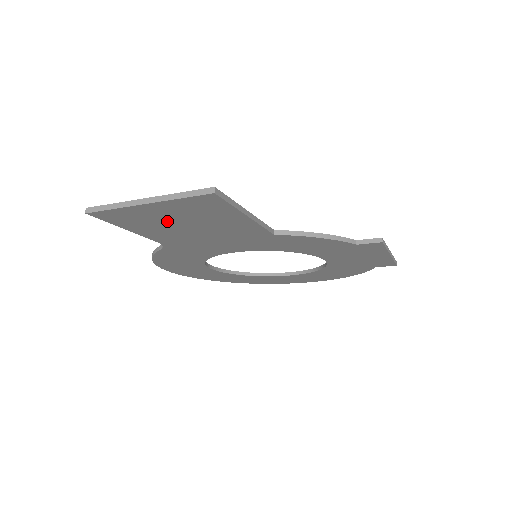
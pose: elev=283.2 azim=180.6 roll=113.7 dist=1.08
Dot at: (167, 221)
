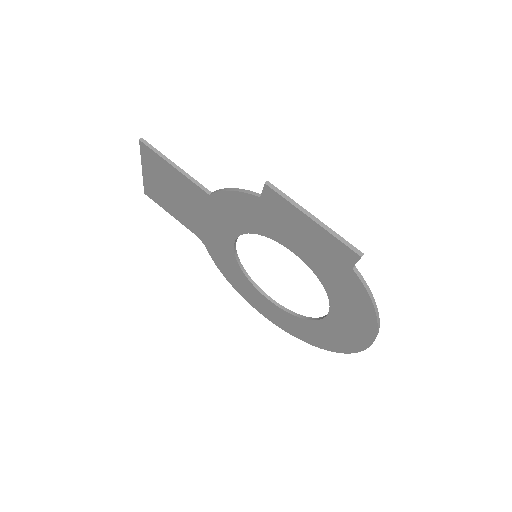
Dot at: (165, 192)
